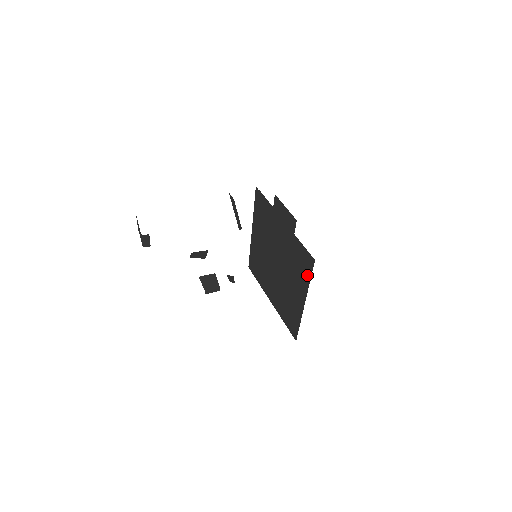
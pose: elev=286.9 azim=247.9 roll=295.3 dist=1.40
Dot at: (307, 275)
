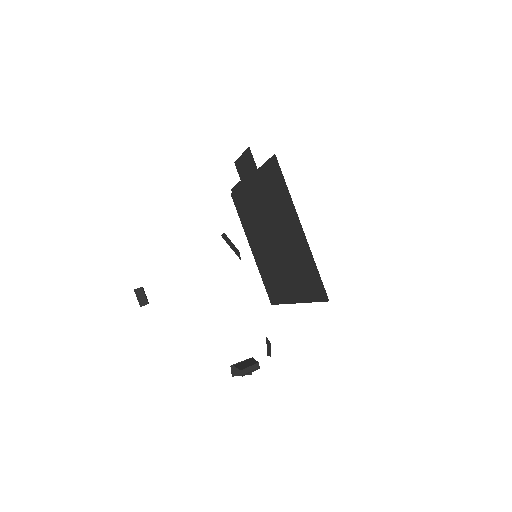
Dot at: (283, 186)
